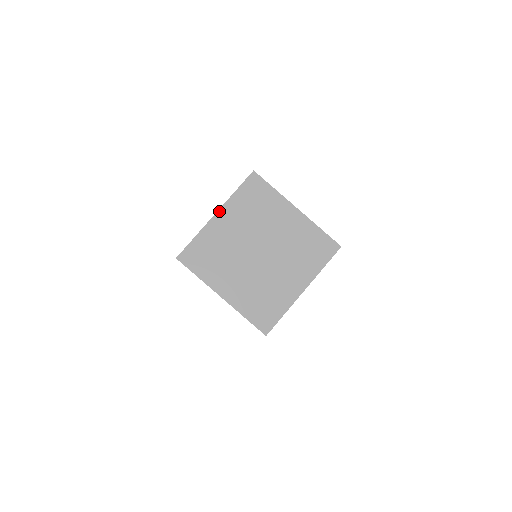
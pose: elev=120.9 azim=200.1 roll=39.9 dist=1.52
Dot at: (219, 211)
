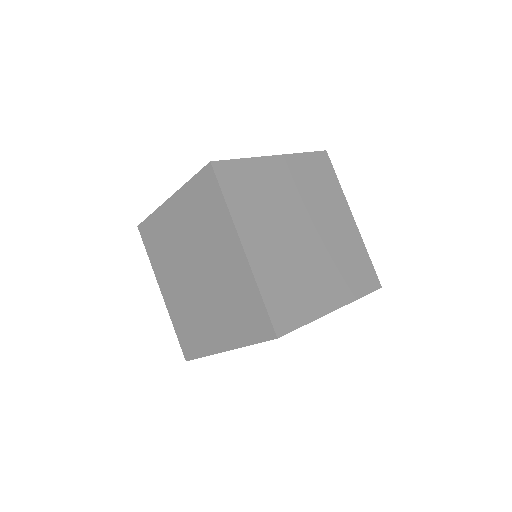
Dot at: (280, 156)
